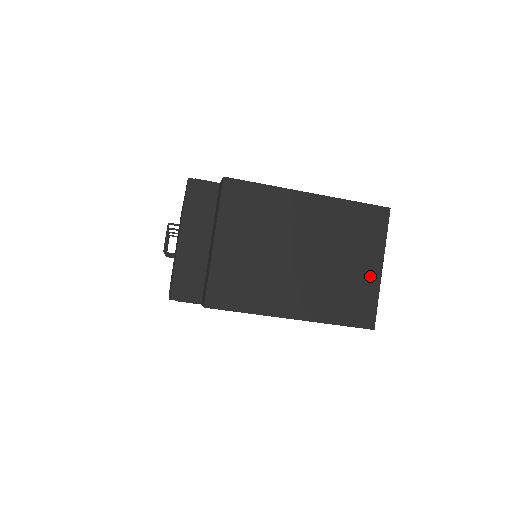
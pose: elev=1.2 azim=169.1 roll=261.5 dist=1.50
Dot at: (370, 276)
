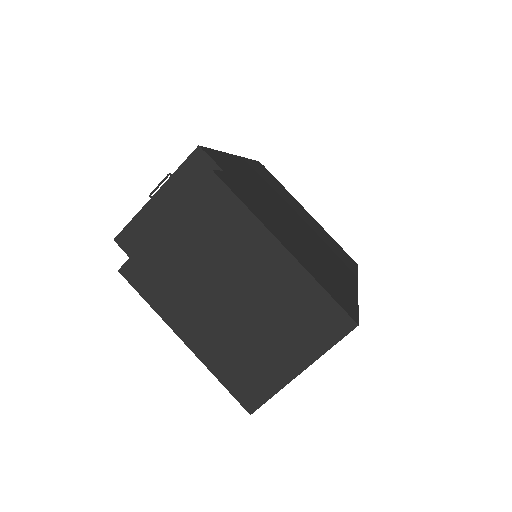
Dot at: (284, 368)
